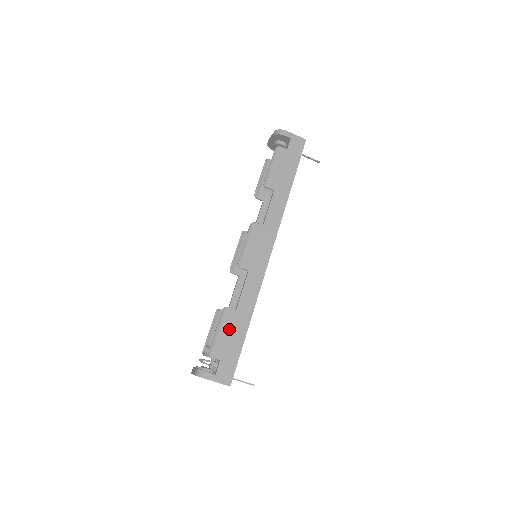
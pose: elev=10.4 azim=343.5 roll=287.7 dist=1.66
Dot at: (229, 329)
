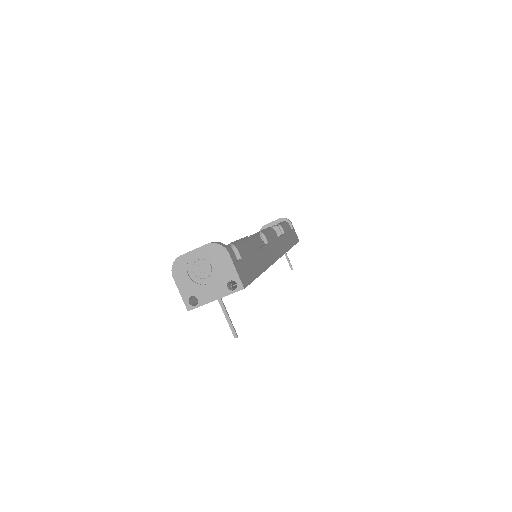
Dot at: (251, 251)
